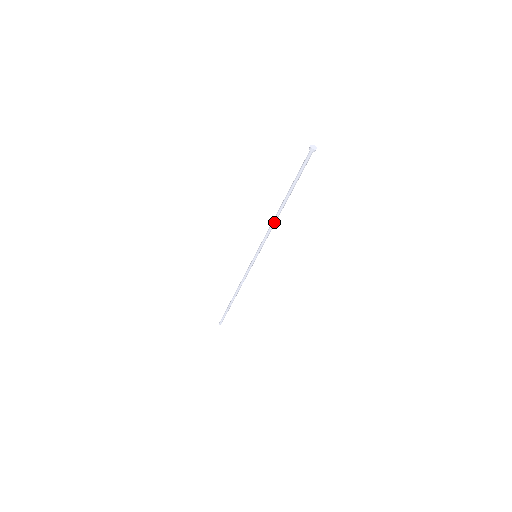
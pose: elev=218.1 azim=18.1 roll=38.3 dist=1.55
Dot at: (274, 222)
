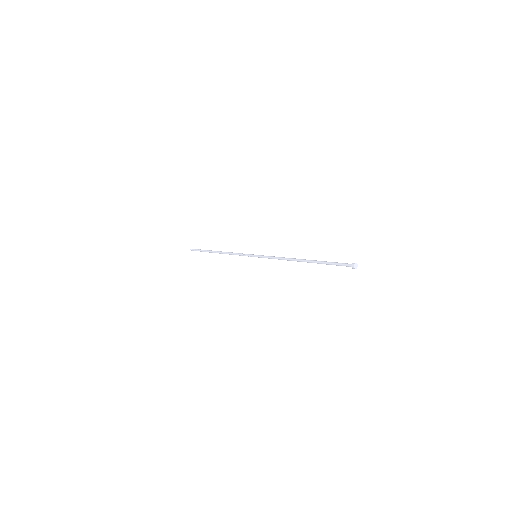
Dot at: (288, 260)
